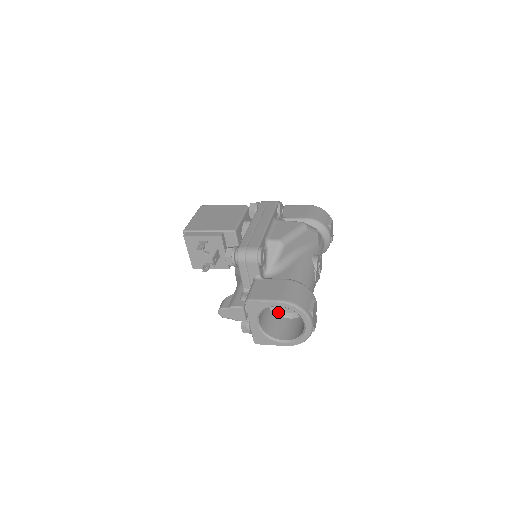
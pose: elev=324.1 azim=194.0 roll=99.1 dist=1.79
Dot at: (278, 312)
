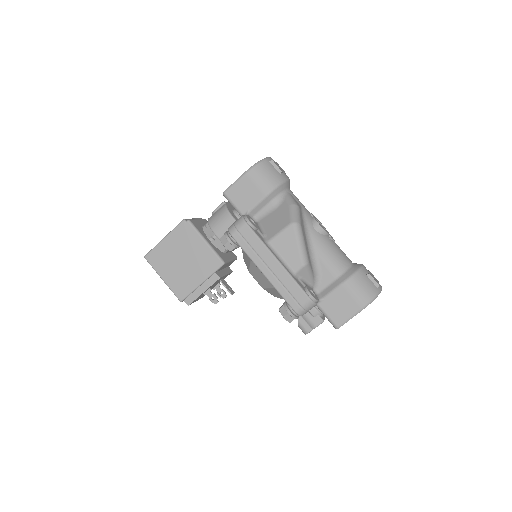
Dot at: occluded
